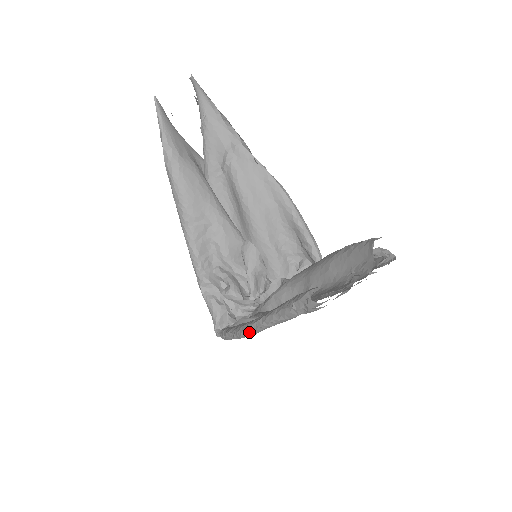
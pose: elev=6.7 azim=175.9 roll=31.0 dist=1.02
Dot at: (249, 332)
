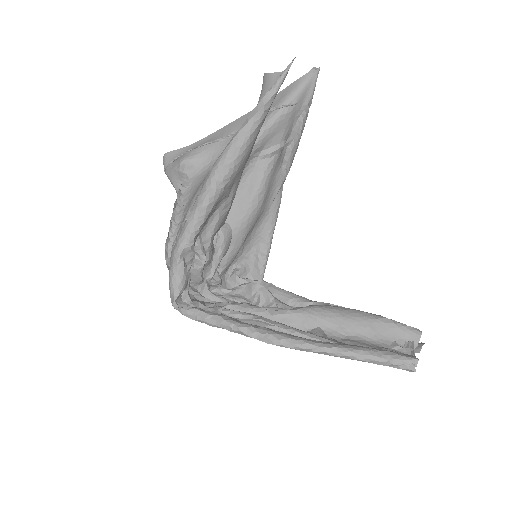
Dot at: (303, 349)
